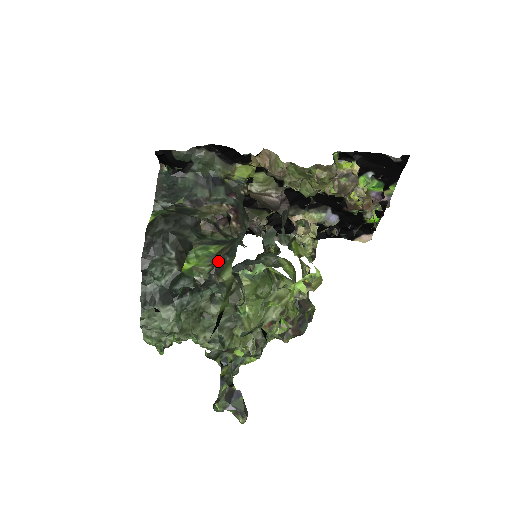
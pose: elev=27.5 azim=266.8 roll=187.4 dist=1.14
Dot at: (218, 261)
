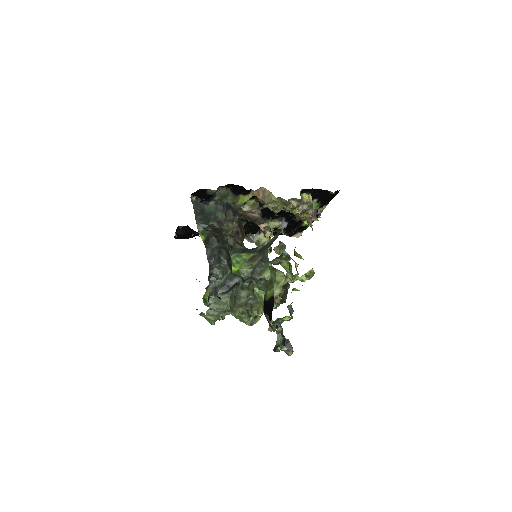
Dot at: (257, 265)
